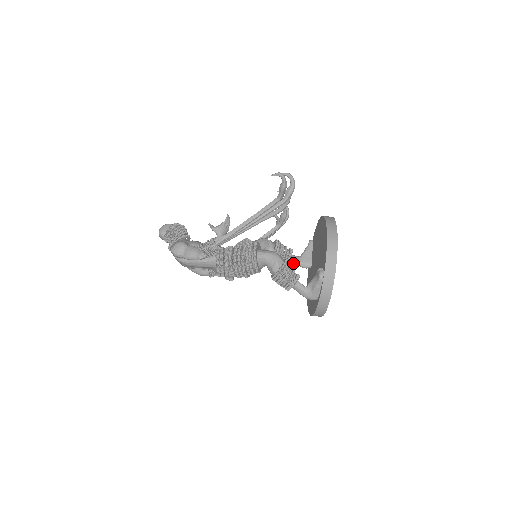
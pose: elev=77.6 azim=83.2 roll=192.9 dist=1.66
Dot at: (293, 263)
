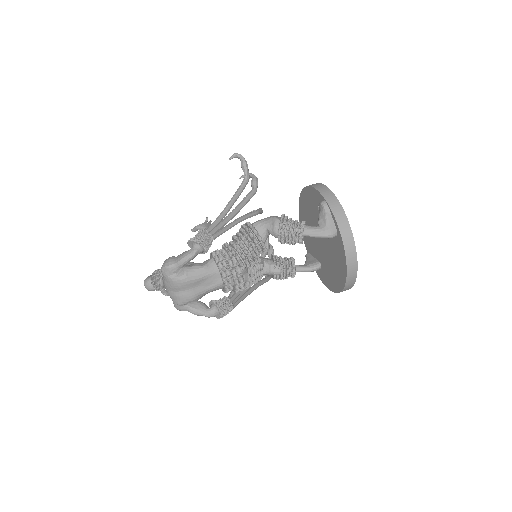
Dot at: (301, 270)
